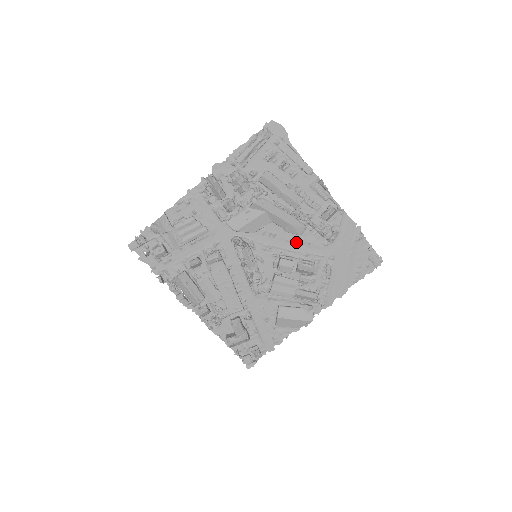
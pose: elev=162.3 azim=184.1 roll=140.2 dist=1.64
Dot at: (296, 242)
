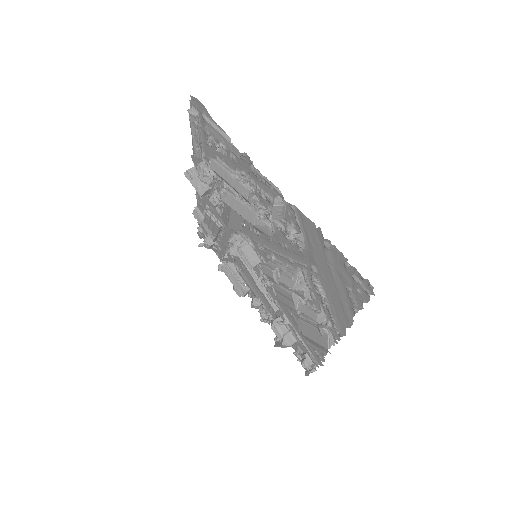
Dot at: (277, 243)
